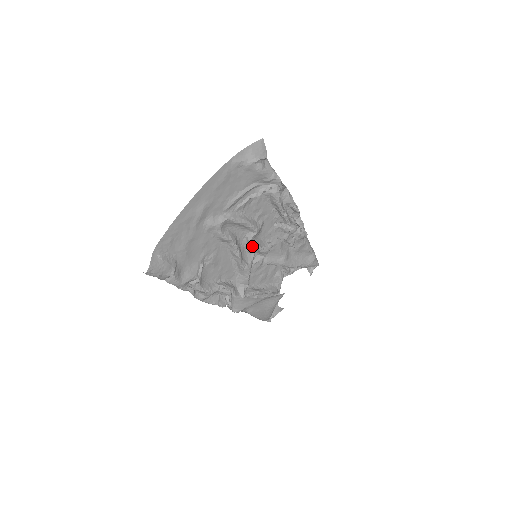
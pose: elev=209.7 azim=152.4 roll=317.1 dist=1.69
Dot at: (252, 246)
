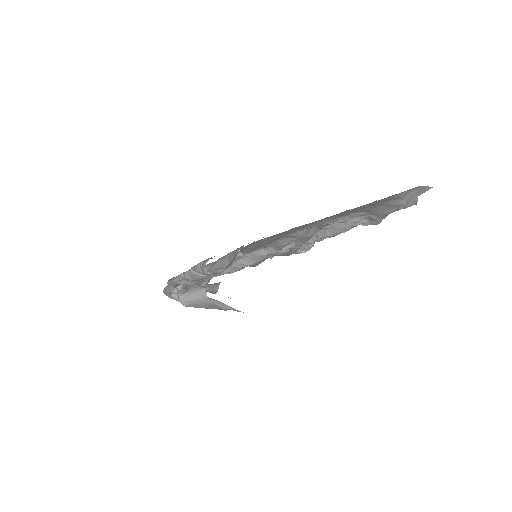
Dot at: occluded
